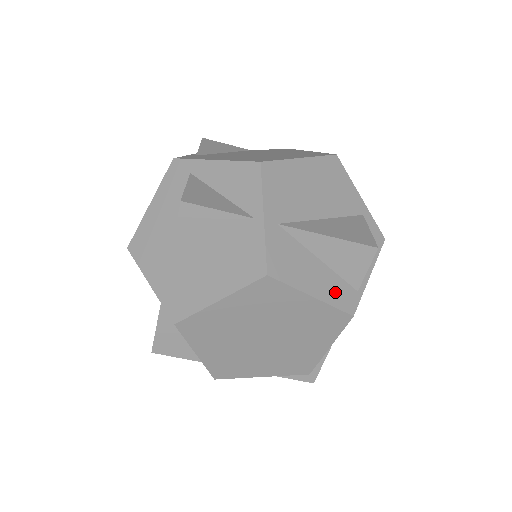
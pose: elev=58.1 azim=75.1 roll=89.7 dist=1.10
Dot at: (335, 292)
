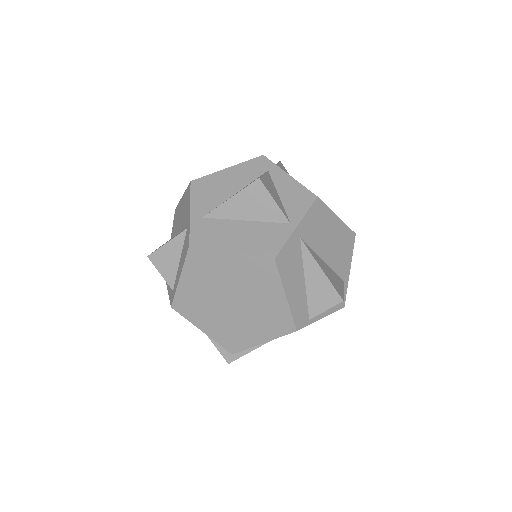
Dot at: (298, 307)
